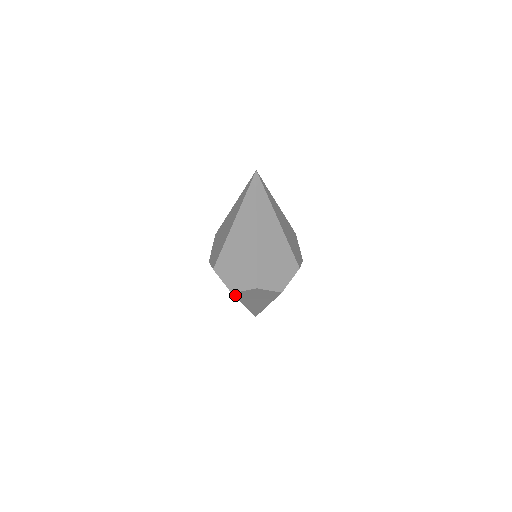
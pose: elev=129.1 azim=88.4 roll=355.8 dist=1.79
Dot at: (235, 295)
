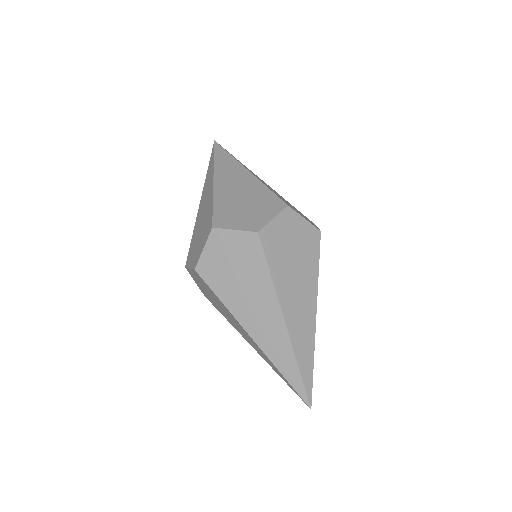
Dot at: (263, 245)
